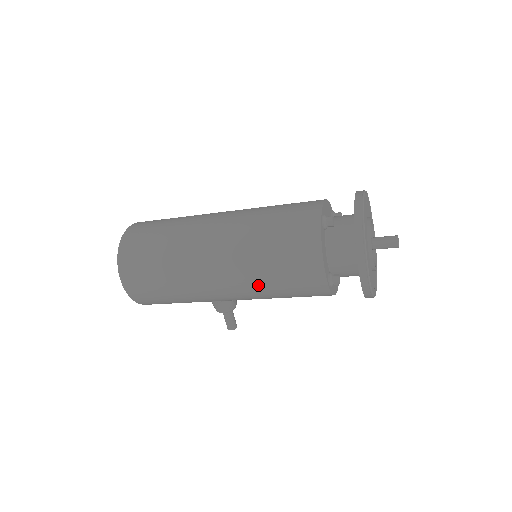
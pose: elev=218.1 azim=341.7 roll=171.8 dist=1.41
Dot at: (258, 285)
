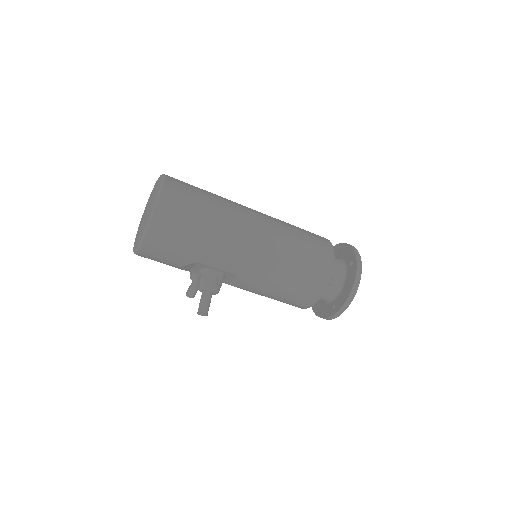
Dot at: (283, 255)
